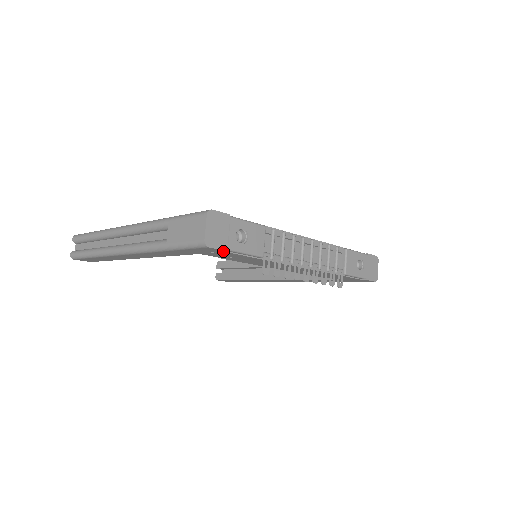
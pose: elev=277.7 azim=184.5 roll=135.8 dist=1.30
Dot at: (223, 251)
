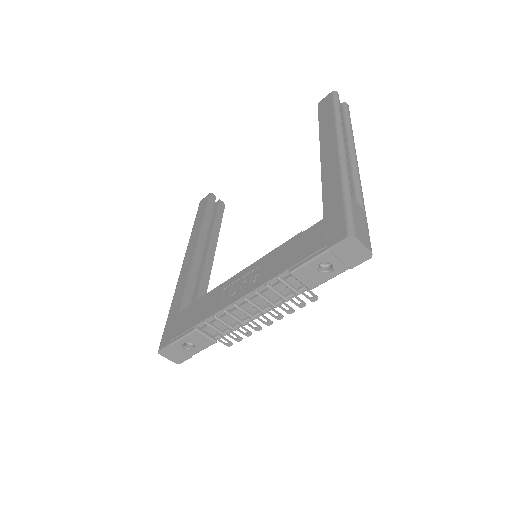
Dot at: occluded
